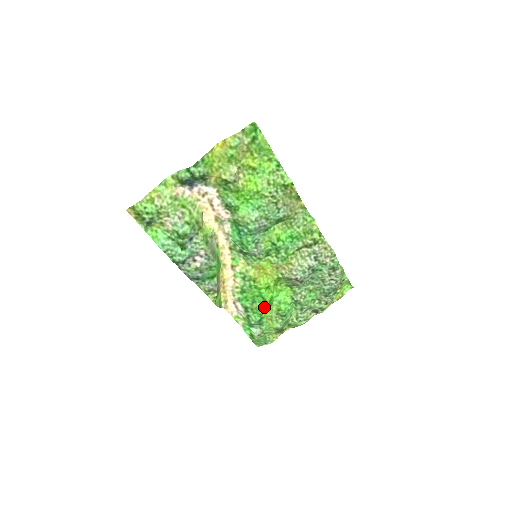
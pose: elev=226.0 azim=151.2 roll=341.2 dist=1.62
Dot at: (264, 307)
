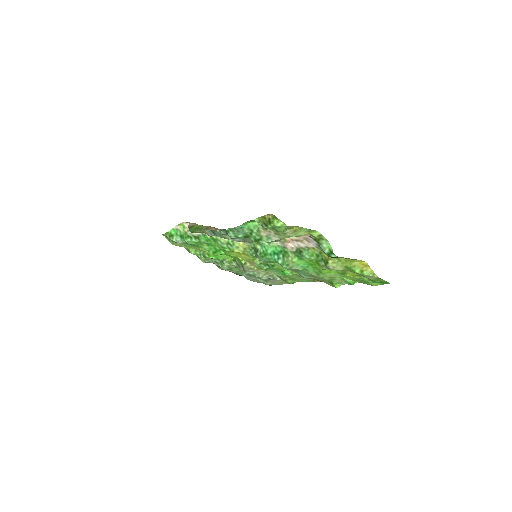
Dot at: (206, 249)
